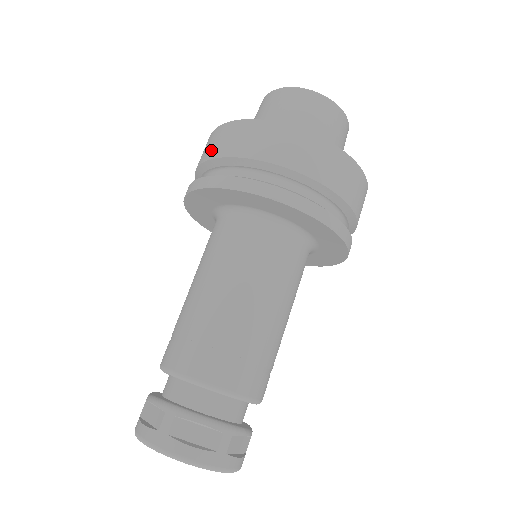
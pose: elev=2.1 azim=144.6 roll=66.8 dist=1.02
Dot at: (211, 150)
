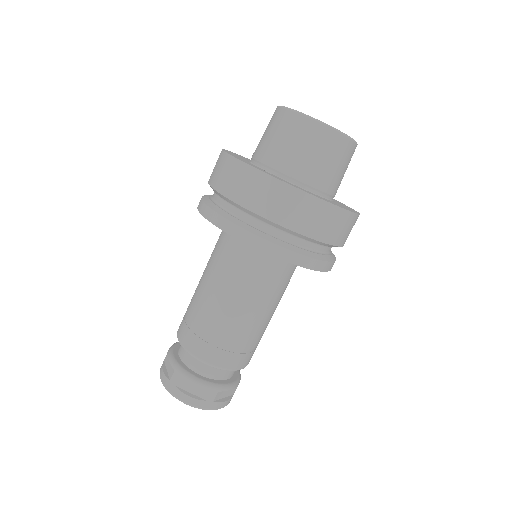
Dot at: (215, 177)
